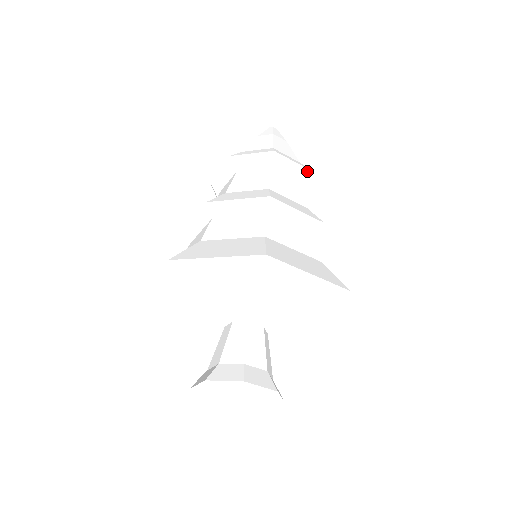
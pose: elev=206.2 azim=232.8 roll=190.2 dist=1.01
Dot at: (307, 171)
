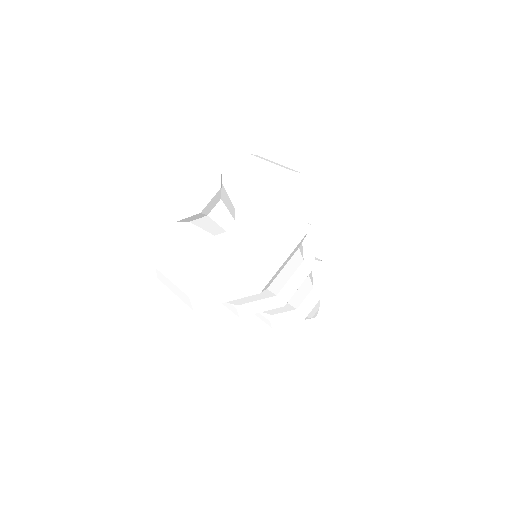
Dot at: (319, 260)
